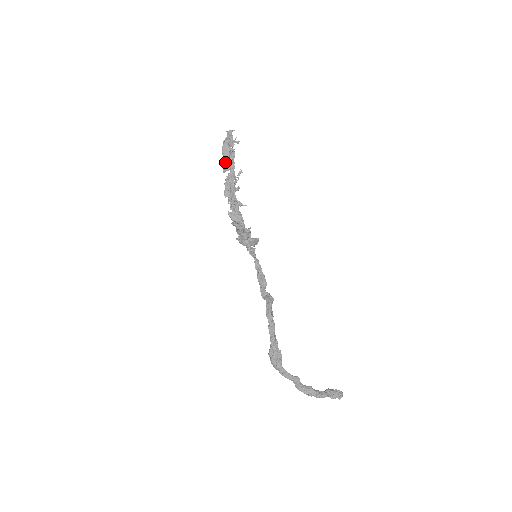
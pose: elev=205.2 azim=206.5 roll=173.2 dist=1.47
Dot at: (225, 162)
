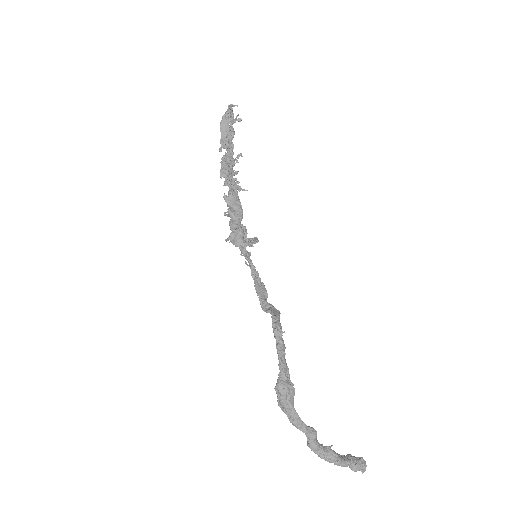
Dot at: (223, 139)
